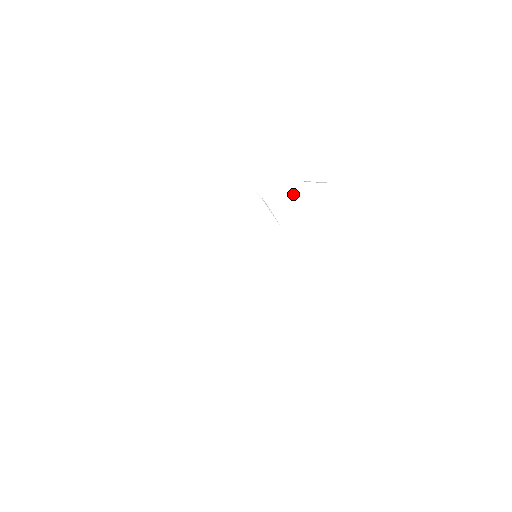
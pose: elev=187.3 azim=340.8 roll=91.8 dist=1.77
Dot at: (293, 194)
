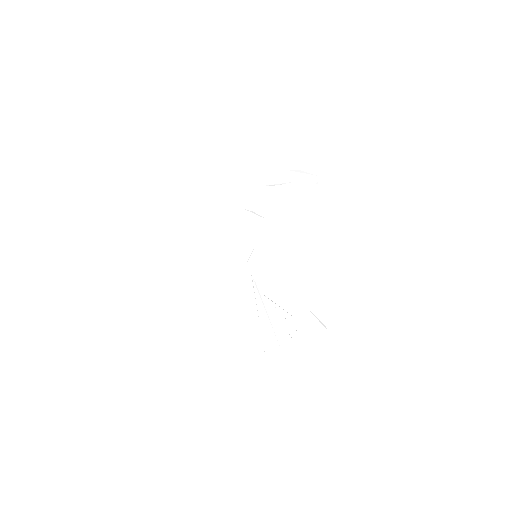
Dot at: (265, 197)
